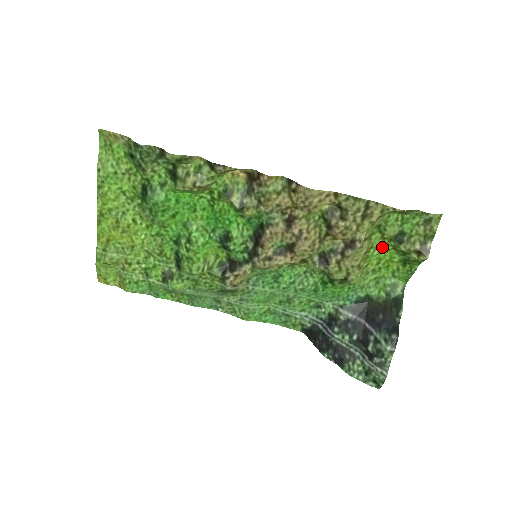
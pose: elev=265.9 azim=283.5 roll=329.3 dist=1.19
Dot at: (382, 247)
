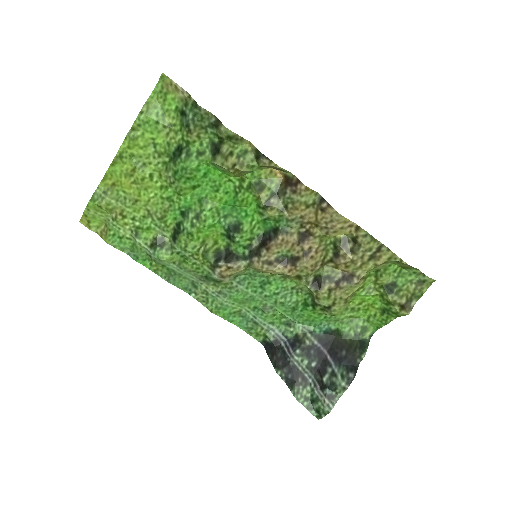
Dot at: (371, 290)
